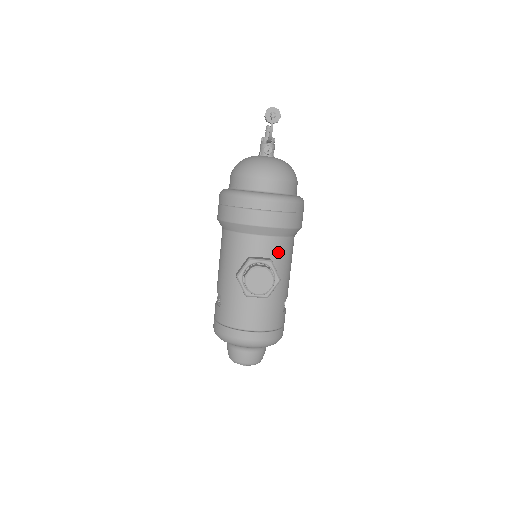
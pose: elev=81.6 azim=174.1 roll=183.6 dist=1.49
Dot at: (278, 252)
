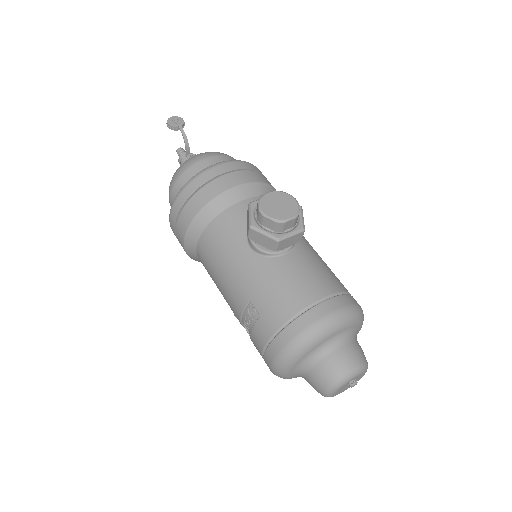
Dot at: occluded
